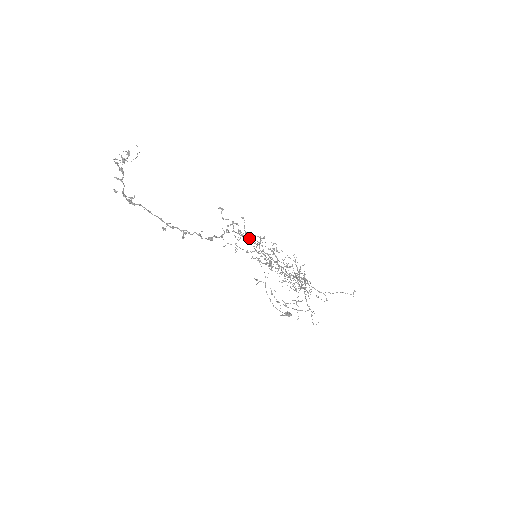
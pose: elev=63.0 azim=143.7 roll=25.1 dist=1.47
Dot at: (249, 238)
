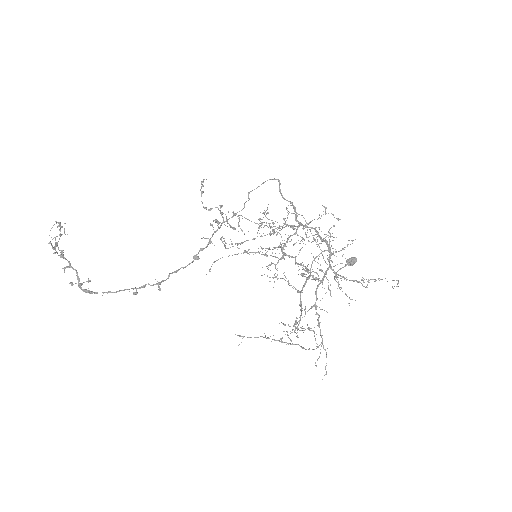
Dot at: occluded
